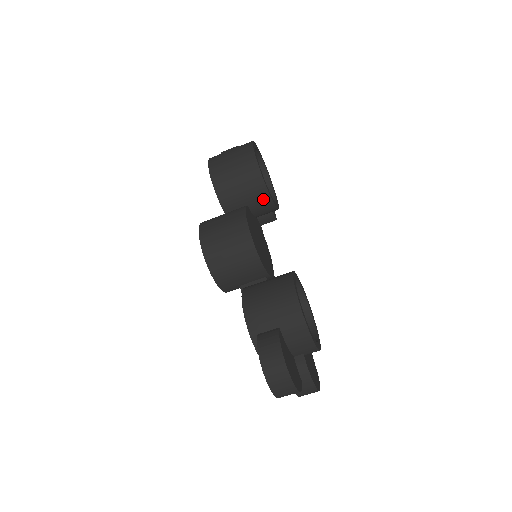
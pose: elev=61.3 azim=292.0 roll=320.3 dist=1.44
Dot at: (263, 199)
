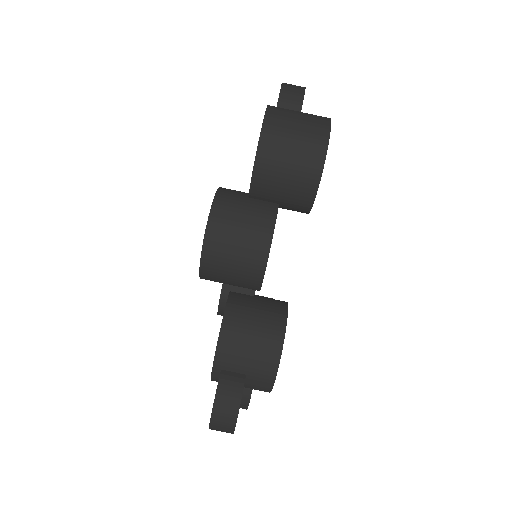
Dot at: (301, 208)
